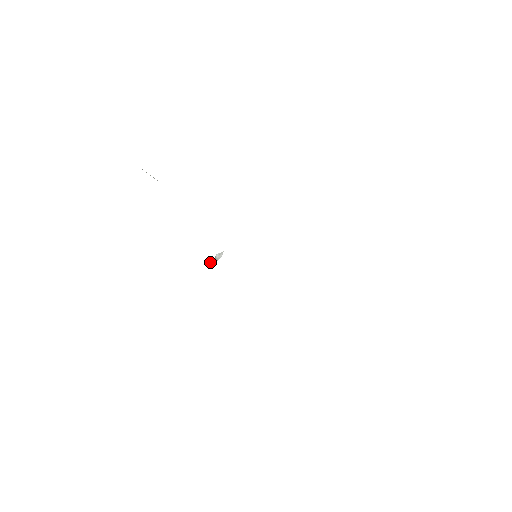
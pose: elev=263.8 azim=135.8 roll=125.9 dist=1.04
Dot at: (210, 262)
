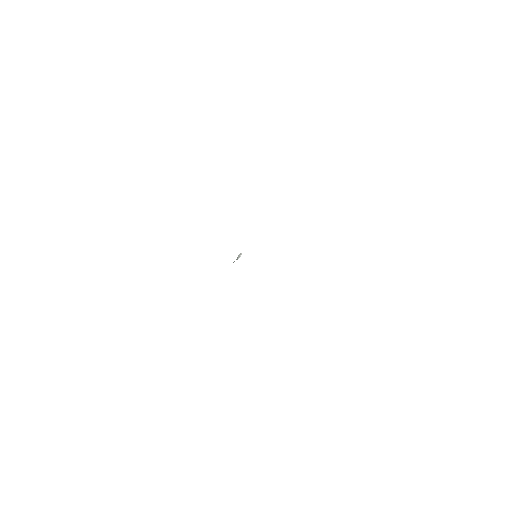
Dot at: occluded
